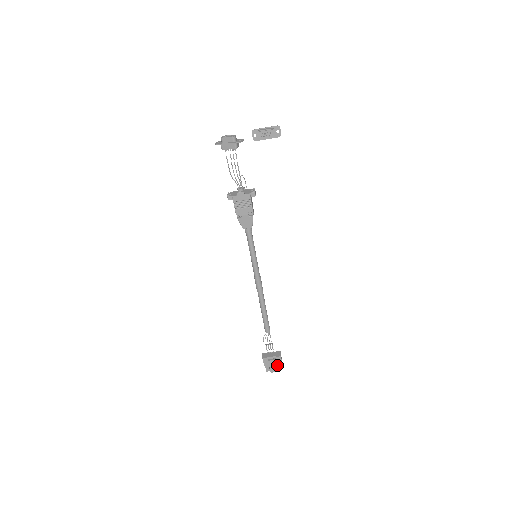
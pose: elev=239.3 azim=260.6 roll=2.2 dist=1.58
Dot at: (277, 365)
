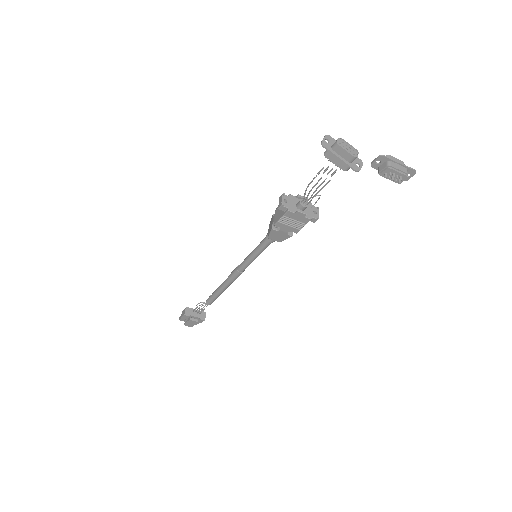
Dot at: occluded
